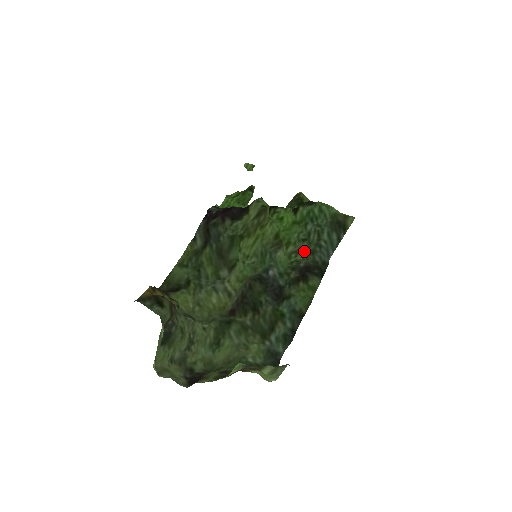
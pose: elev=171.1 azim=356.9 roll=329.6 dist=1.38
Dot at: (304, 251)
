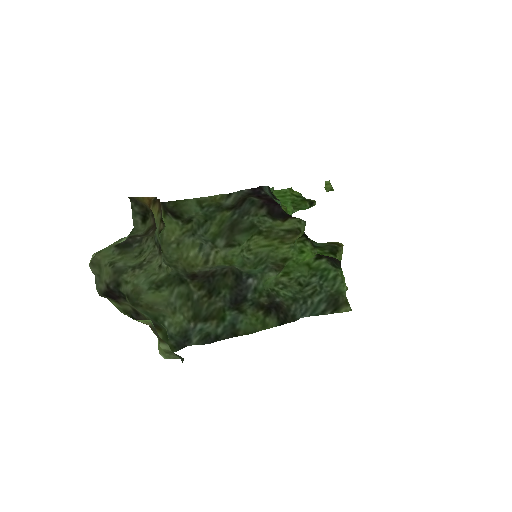
Dot at: (291, 292)
